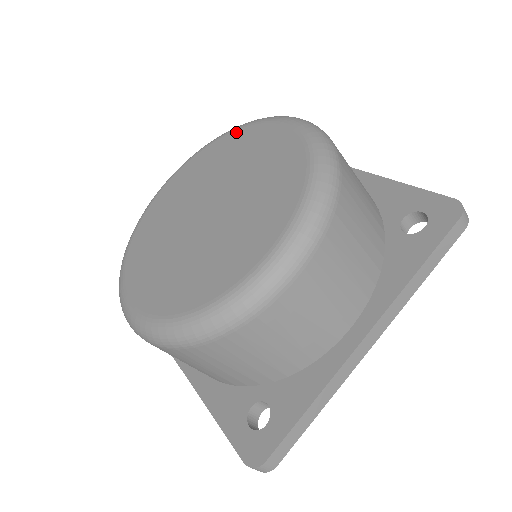
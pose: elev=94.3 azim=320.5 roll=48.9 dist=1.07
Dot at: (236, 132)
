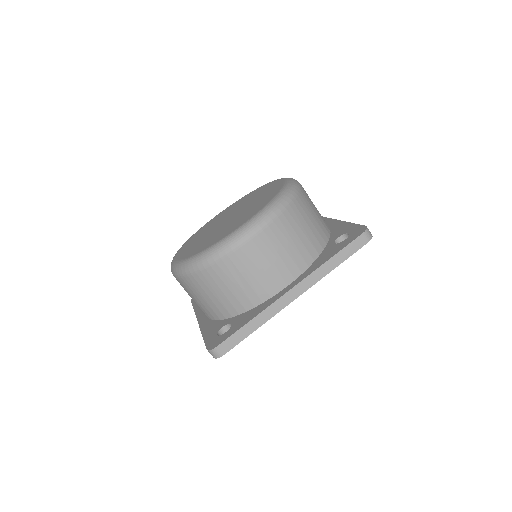
Dot at: occluded
